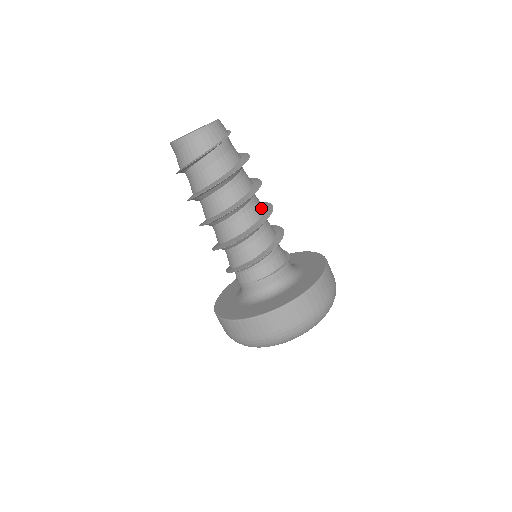
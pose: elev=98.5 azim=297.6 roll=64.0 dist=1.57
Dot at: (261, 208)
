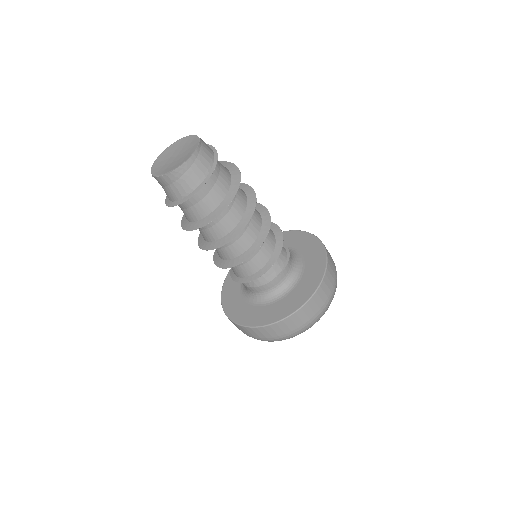
Dot at: occluded
